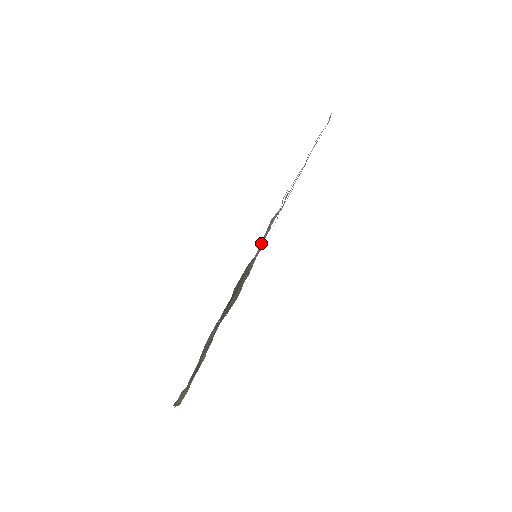
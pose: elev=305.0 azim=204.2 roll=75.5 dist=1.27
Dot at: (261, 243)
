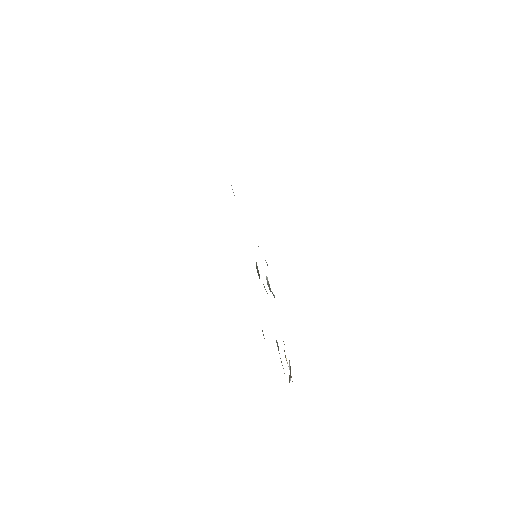
Dot at: occluded
